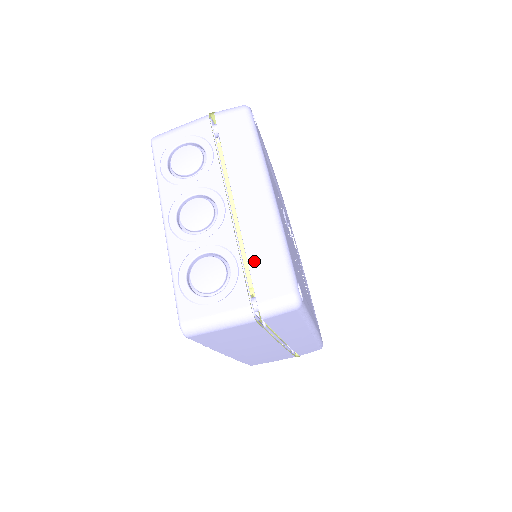
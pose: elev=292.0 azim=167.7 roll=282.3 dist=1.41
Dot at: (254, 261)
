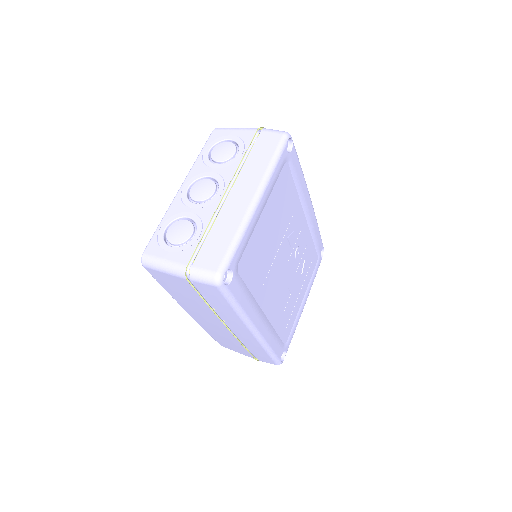
Dot at: (211, 238)
